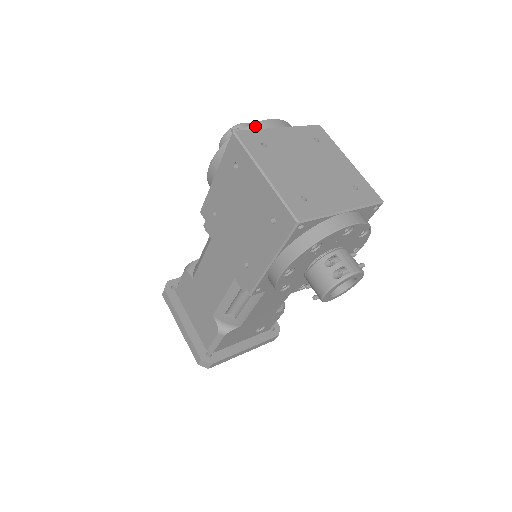
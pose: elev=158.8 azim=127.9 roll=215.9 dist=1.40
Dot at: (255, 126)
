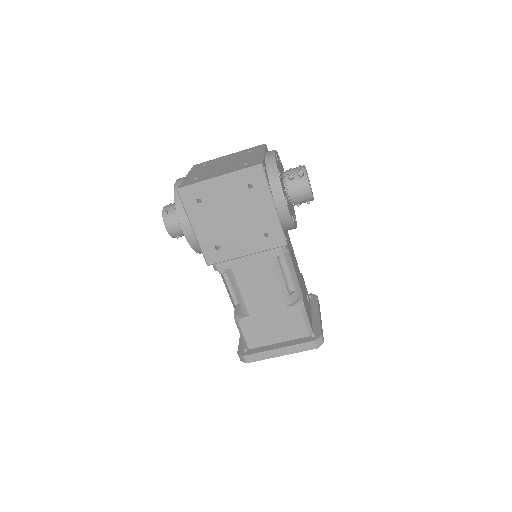
Dot at: (177, 187)
